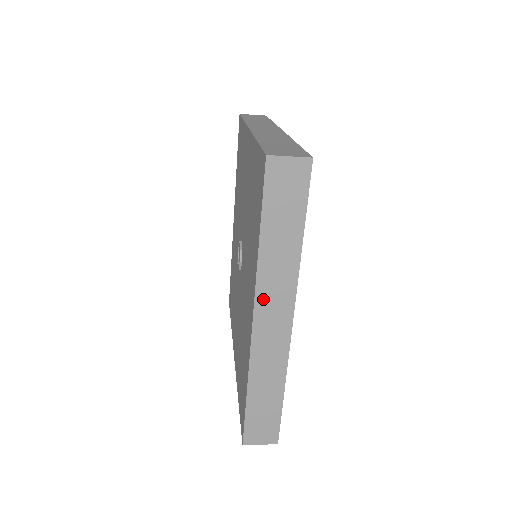
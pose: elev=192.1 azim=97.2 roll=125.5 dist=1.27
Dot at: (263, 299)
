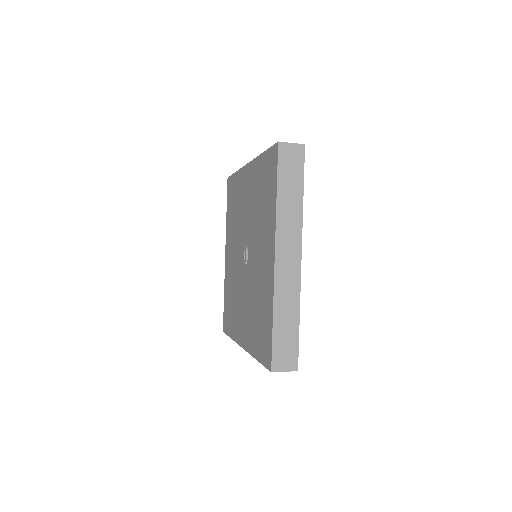
Dot at: (281, 240)
